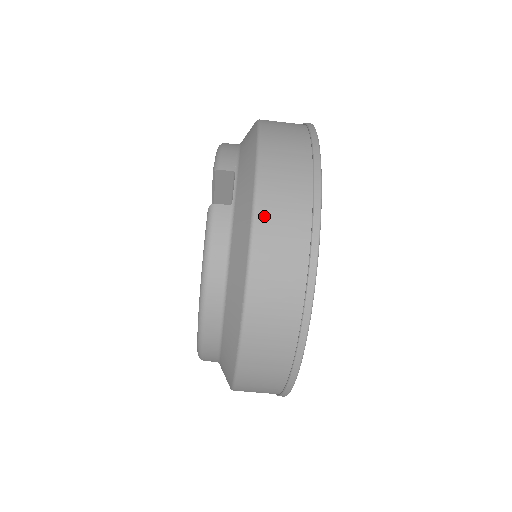
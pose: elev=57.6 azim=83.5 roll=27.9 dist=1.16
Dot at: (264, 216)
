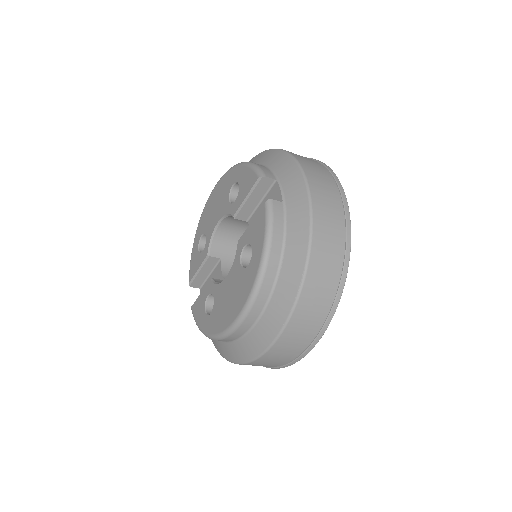
Dot at: (318, 209)
